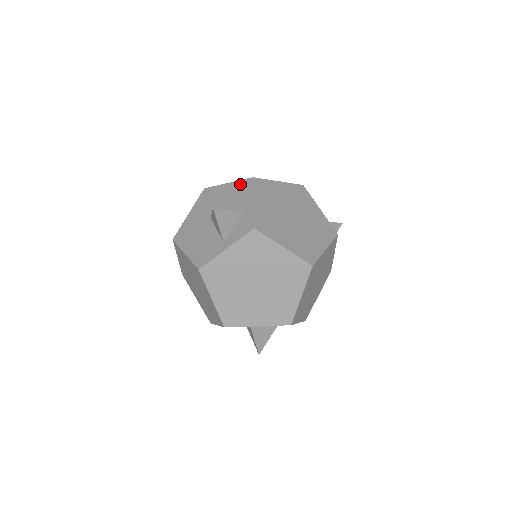
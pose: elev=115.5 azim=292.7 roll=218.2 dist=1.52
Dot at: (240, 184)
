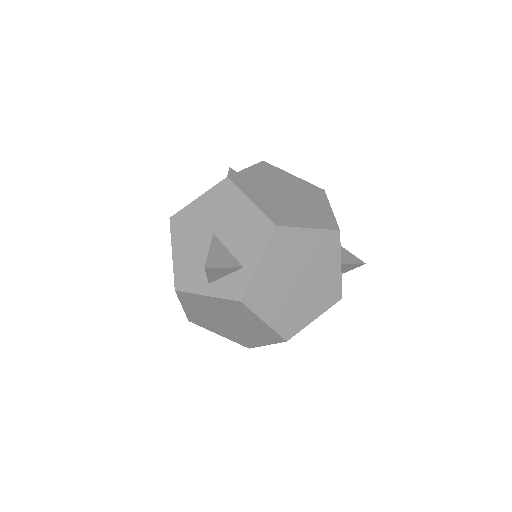
Dot at: (260, 220)
